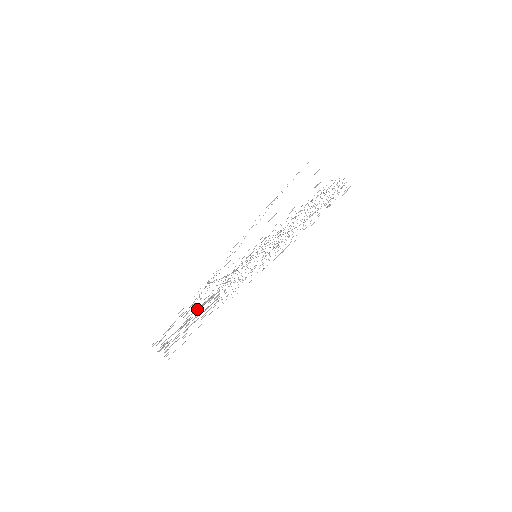
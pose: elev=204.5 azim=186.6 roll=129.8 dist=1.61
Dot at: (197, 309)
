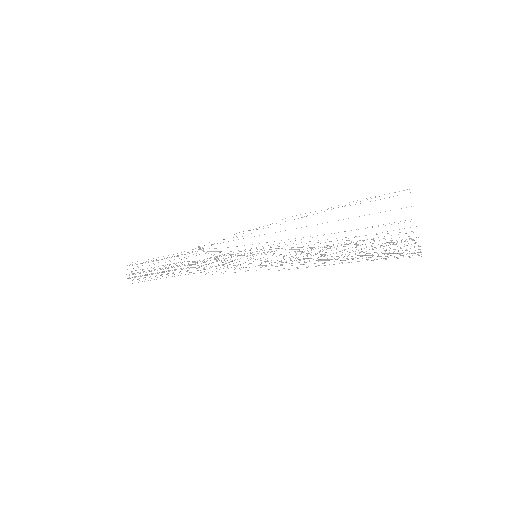
Dot at: occluded
